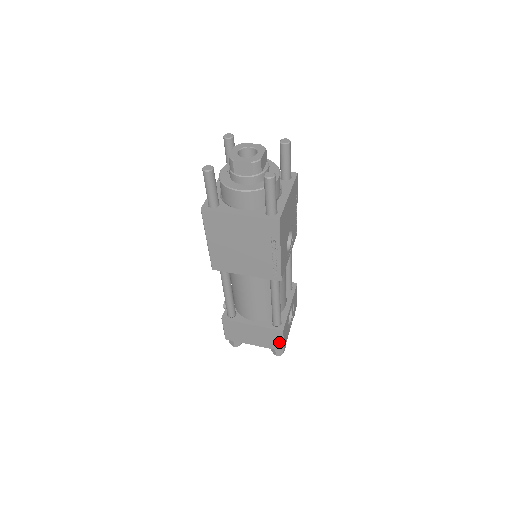
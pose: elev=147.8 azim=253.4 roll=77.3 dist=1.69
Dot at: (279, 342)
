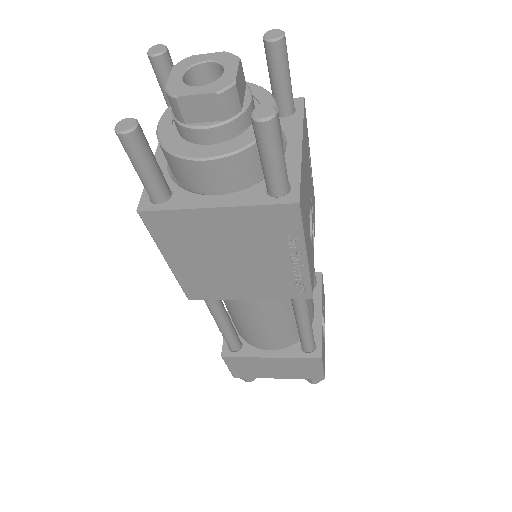
Dot at: (316, 371)
